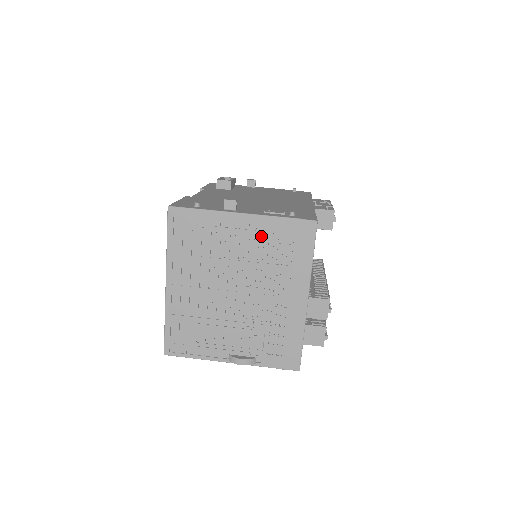
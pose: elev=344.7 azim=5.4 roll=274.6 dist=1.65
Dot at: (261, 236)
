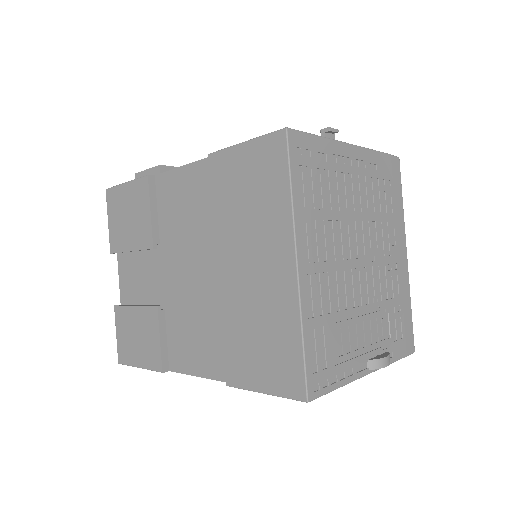
Dot at: (370, 176)
